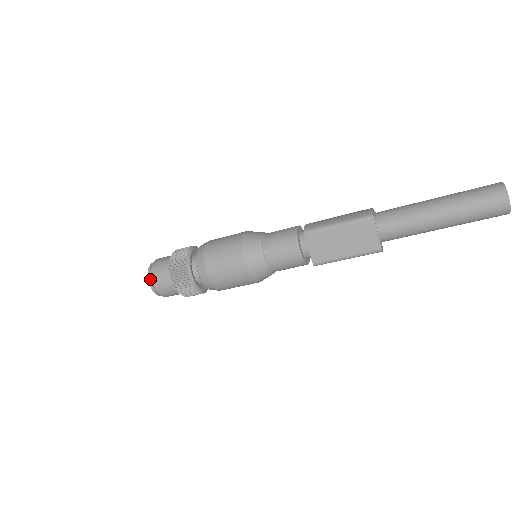
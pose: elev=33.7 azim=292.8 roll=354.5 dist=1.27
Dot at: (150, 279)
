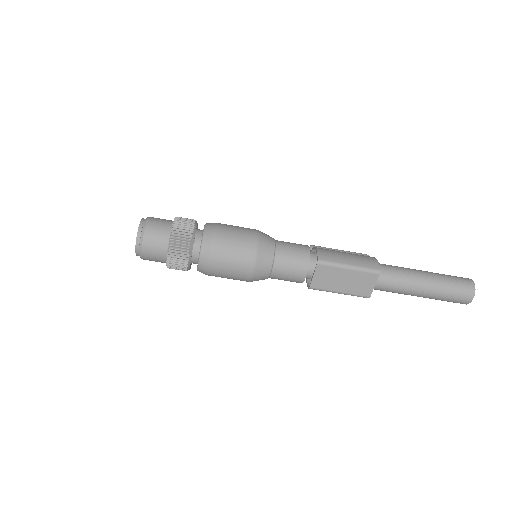
Dot at: (139, 241)
